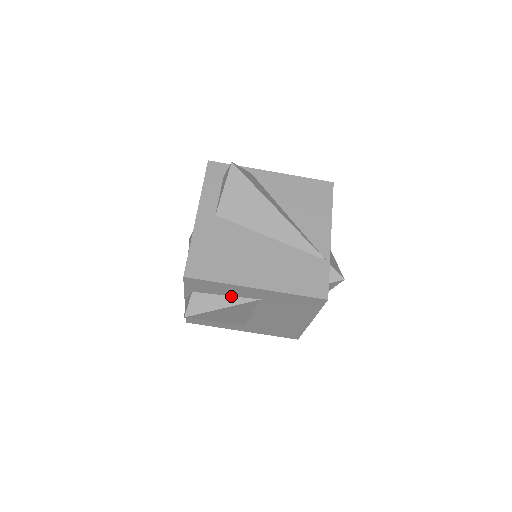
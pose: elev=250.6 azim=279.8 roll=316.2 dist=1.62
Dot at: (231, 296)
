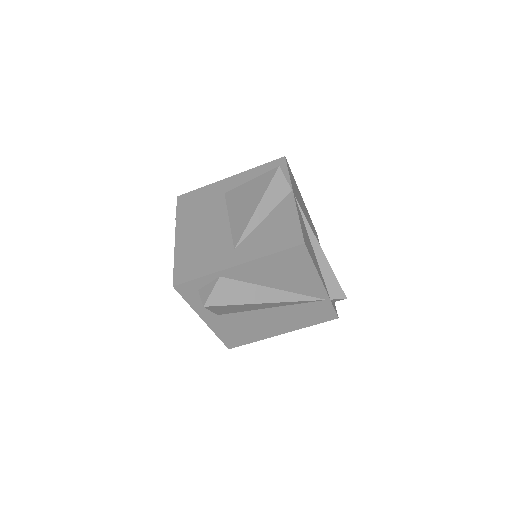
Dot at: occluded
